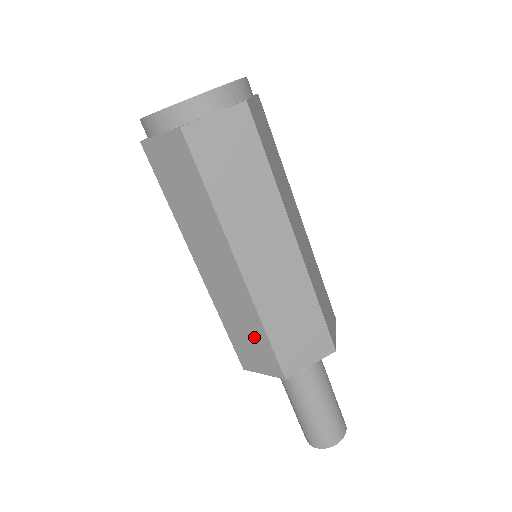
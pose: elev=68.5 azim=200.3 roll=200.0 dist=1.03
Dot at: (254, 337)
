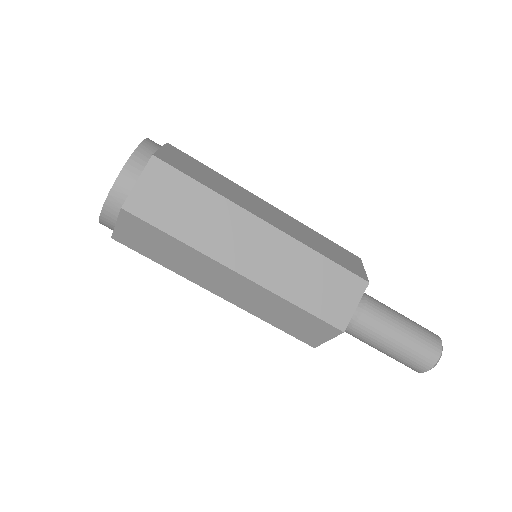
Dot at: (296, 317)
